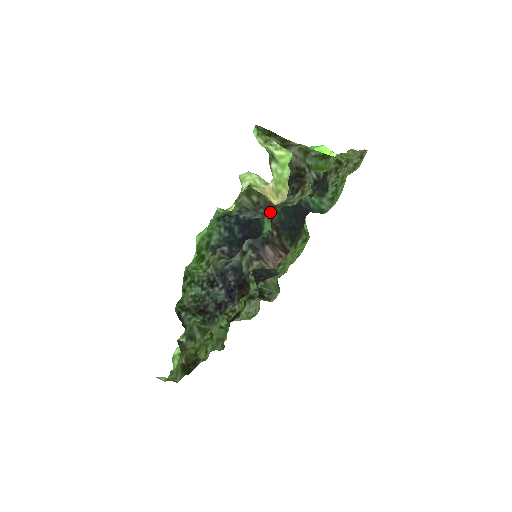
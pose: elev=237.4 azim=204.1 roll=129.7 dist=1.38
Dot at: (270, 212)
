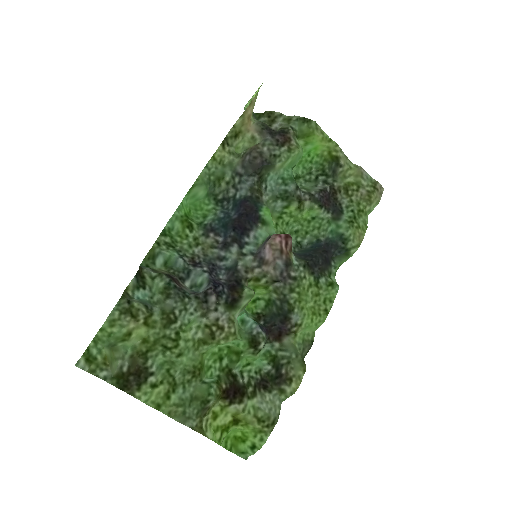
Dot at: occluded
